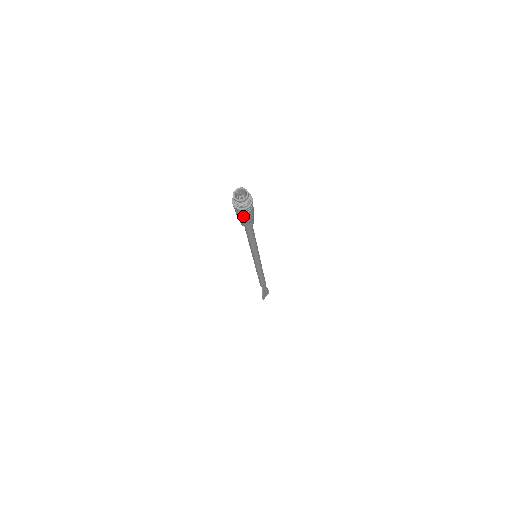
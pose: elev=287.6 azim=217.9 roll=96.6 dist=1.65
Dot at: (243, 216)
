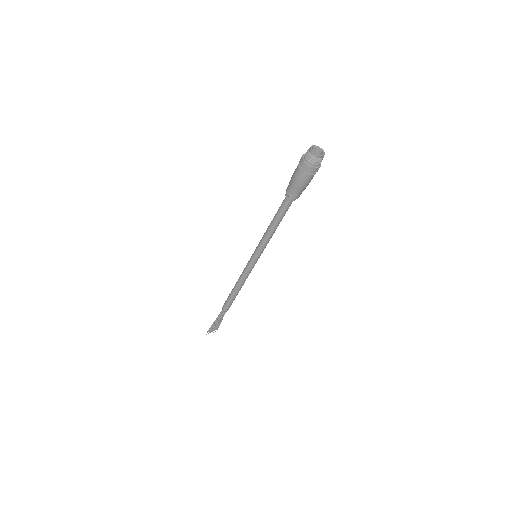
Dot at: (301, 176)
